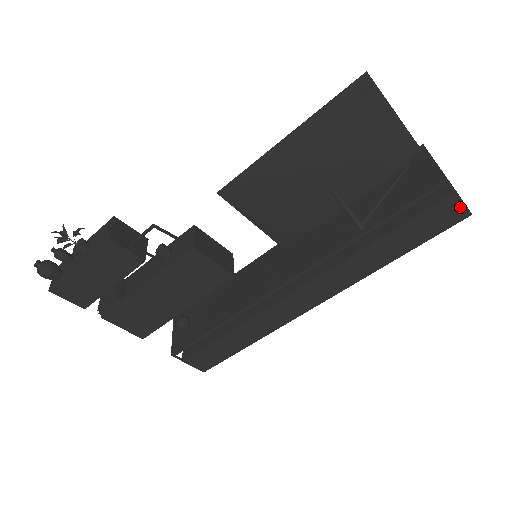
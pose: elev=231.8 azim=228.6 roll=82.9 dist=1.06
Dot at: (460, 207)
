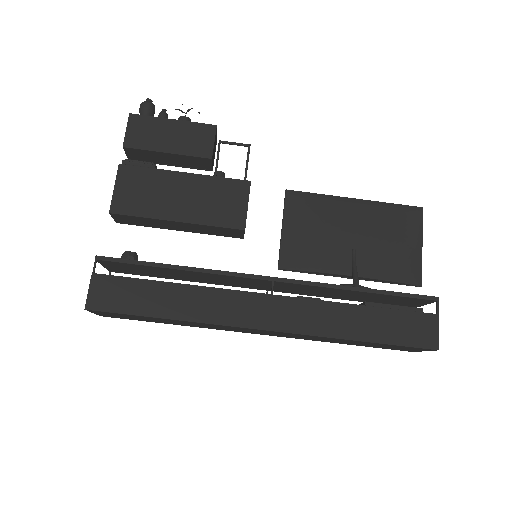
Dot at: (434, 333)
